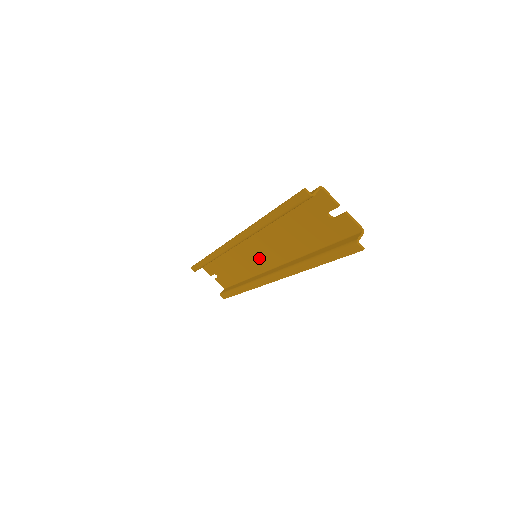
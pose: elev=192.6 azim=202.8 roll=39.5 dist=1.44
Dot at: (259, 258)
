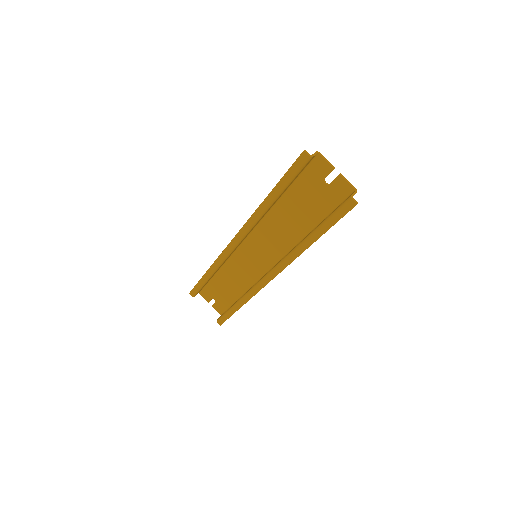
Dot at: (259, 259)
